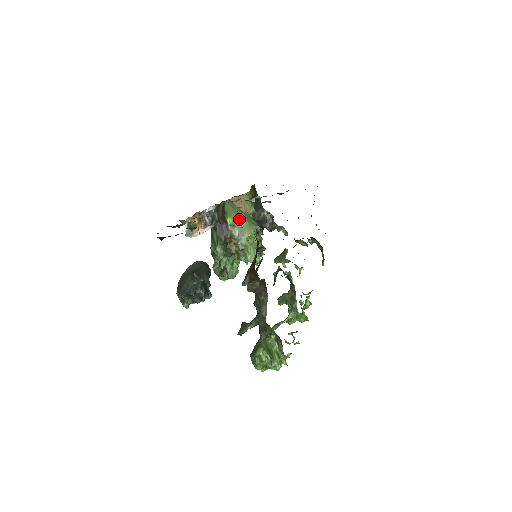
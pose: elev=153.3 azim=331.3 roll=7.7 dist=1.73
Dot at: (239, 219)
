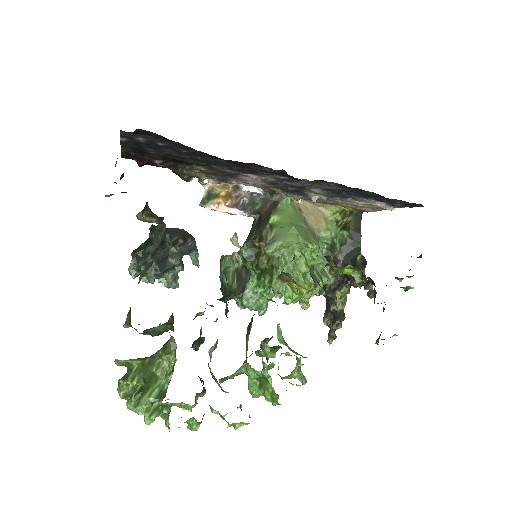
Dot at: (289, 223)
